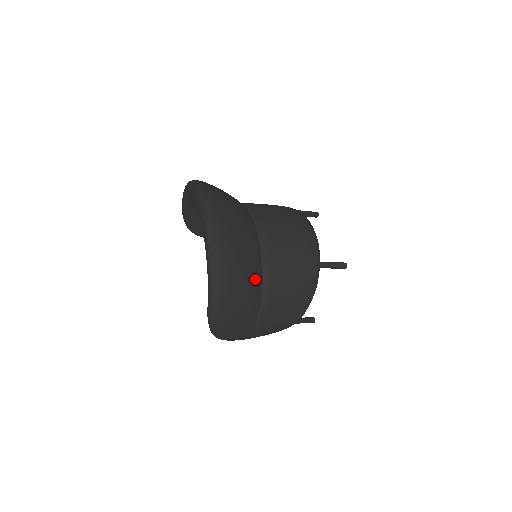
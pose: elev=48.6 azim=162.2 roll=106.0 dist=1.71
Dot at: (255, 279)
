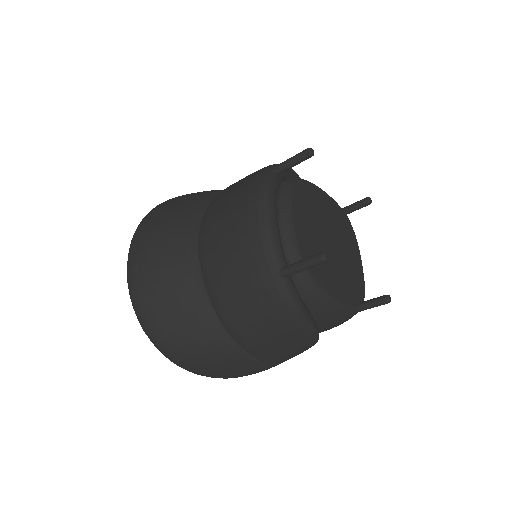
Dot at: (206, 329)
